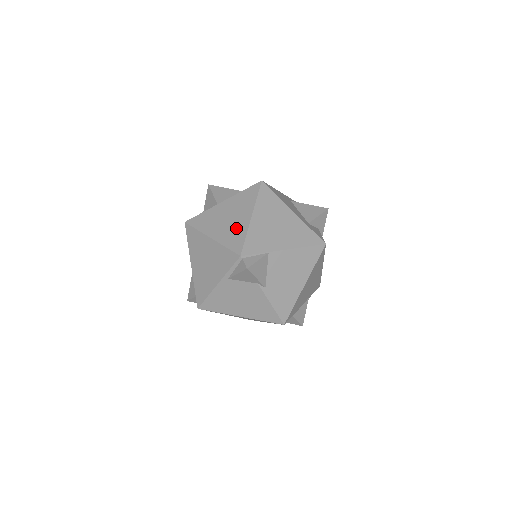
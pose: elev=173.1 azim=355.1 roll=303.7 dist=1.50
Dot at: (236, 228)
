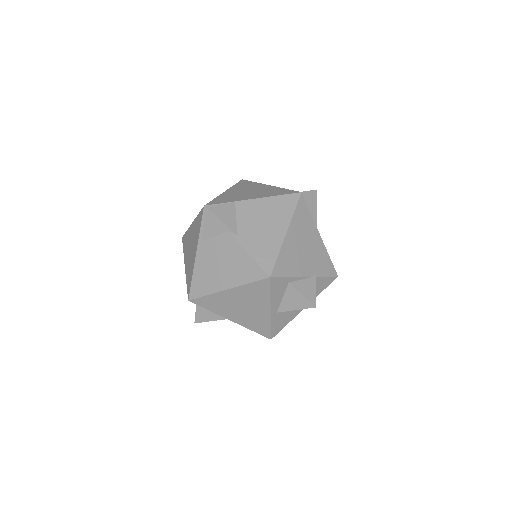
Dot at: occluded
